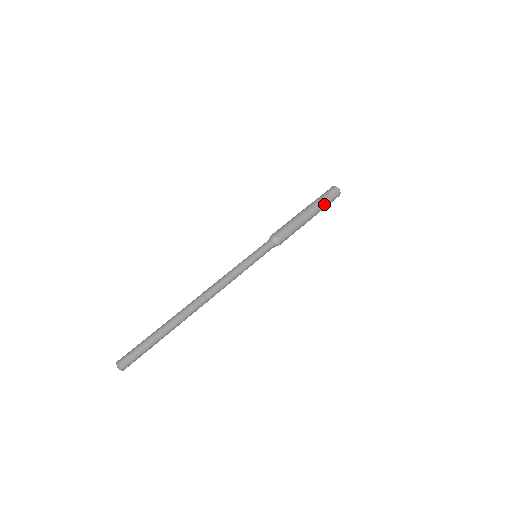
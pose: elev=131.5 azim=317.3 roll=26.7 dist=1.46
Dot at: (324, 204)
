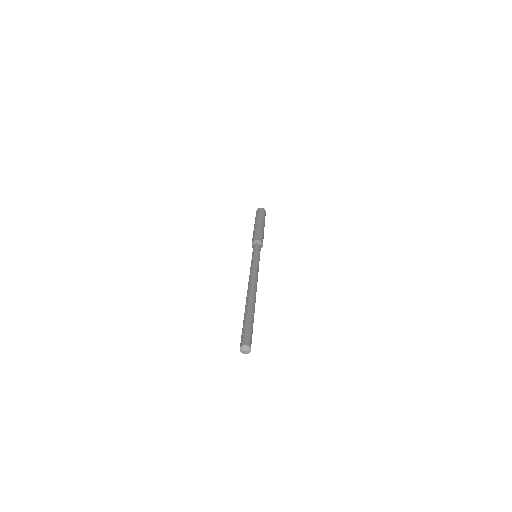
Dot at: (264, 218)
